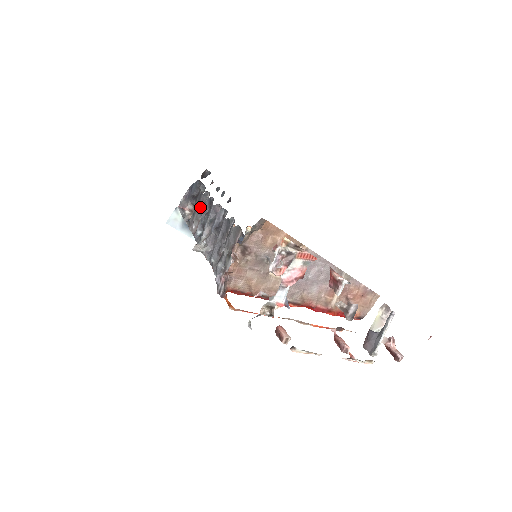
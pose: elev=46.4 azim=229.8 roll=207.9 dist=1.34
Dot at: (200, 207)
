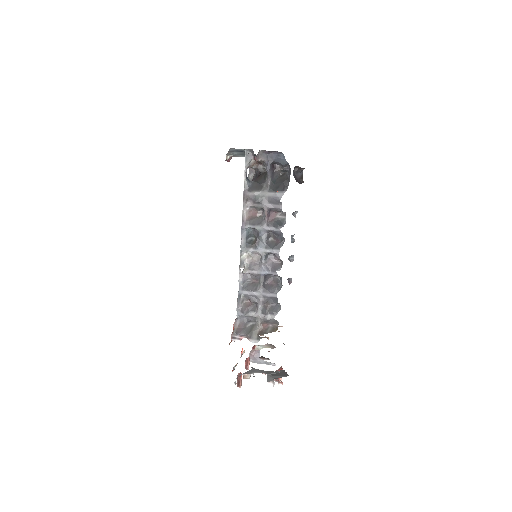
Dot at: (269, 211)
